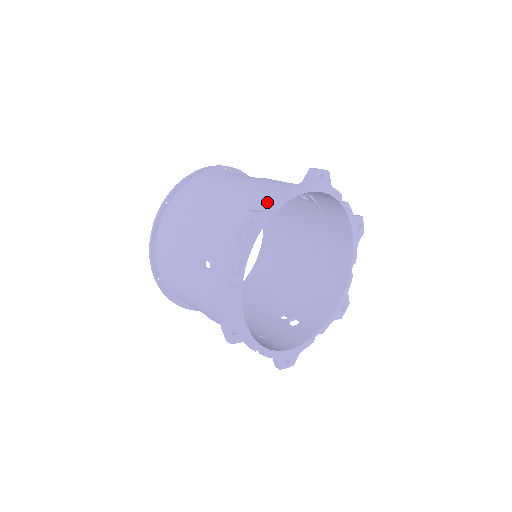
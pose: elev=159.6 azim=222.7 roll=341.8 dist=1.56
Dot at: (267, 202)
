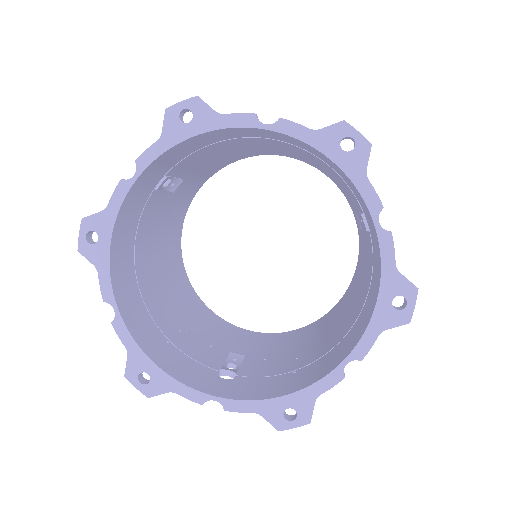
Dot at: occluded
